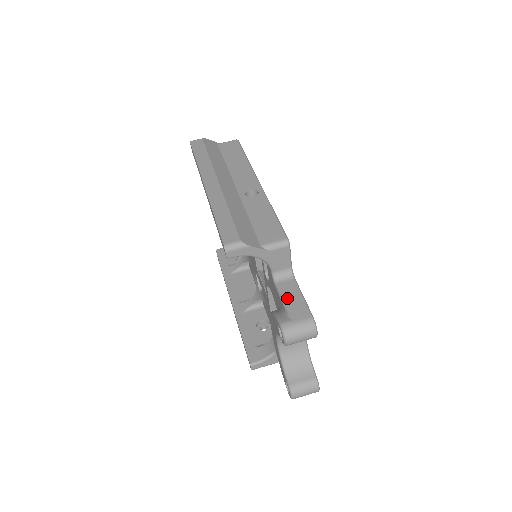
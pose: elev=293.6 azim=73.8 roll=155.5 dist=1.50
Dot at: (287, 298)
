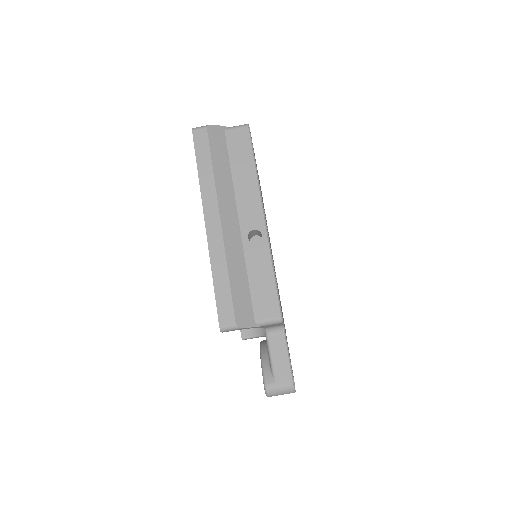
Dot at: (274, 356)
